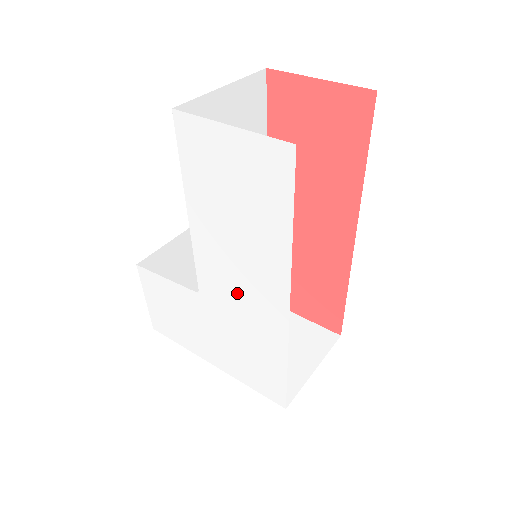
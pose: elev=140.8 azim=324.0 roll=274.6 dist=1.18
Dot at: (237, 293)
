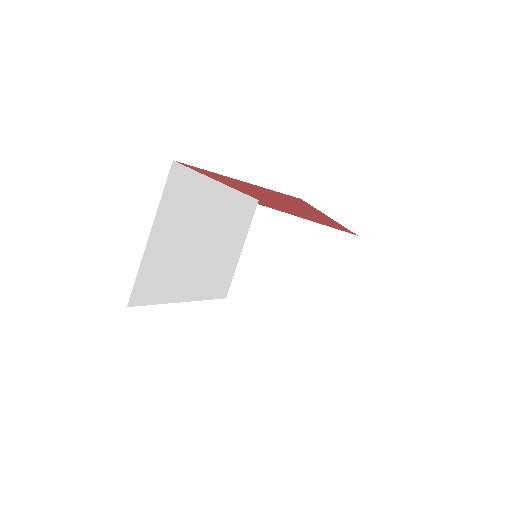
Dot at: occluded
